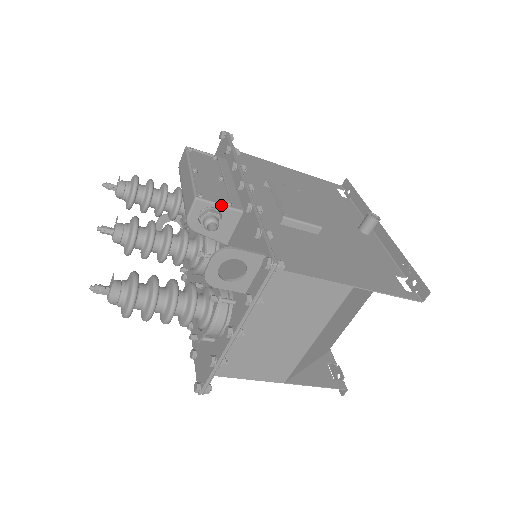
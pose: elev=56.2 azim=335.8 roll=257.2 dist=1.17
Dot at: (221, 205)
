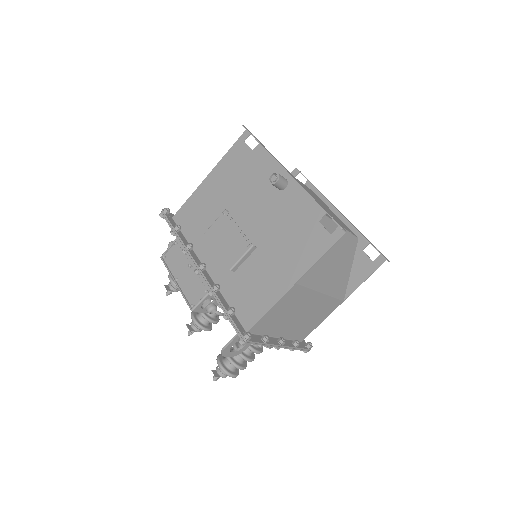
Dot at: (203, 299)
